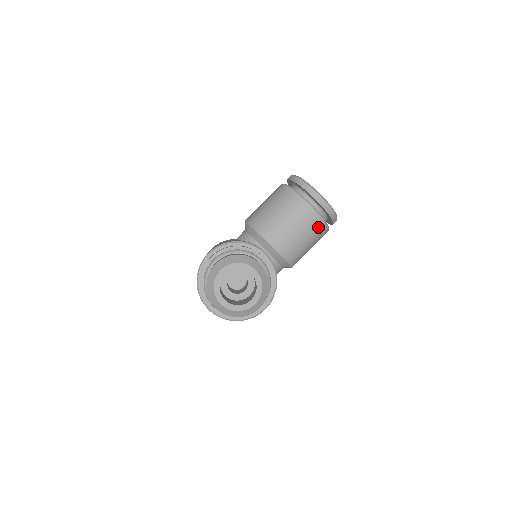
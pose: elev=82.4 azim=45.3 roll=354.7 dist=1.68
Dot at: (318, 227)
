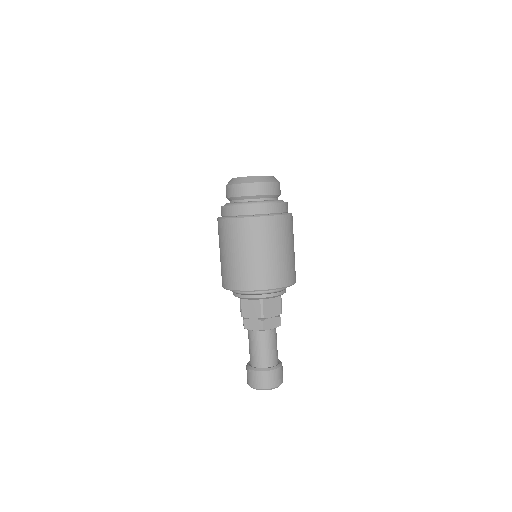
Dot at: occluded
